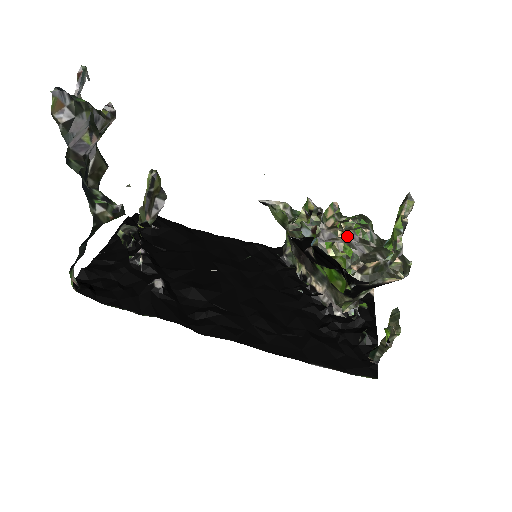
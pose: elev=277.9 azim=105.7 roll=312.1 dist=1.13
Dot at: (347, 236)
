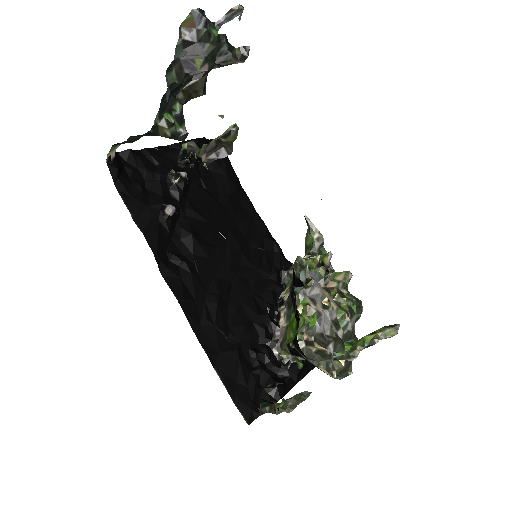
Dot at: (328, 308)
